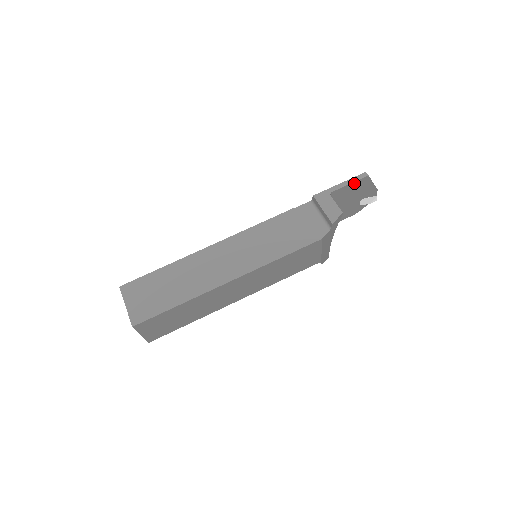
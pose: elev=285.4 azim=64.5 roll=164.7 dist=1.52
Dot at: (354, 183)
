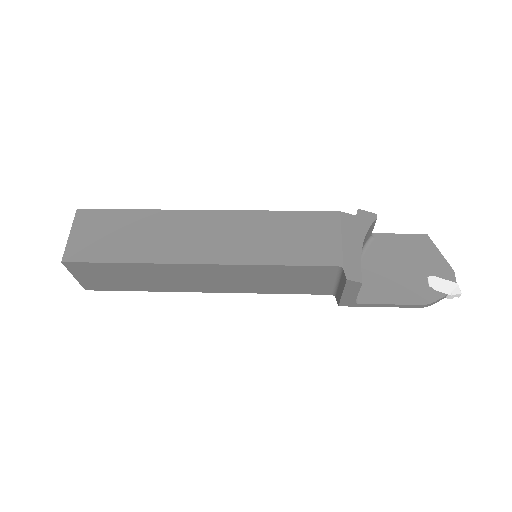
Dot at: (407, 237)
